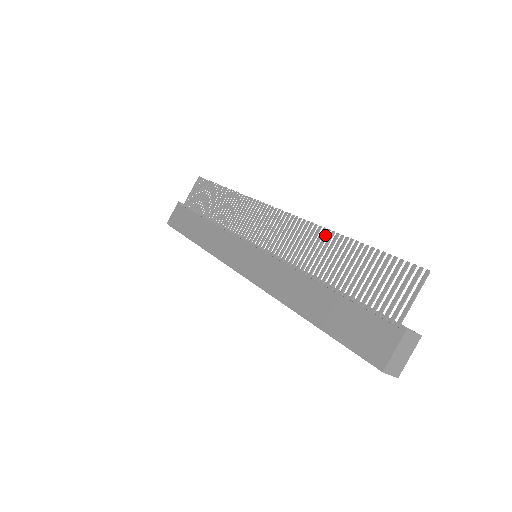
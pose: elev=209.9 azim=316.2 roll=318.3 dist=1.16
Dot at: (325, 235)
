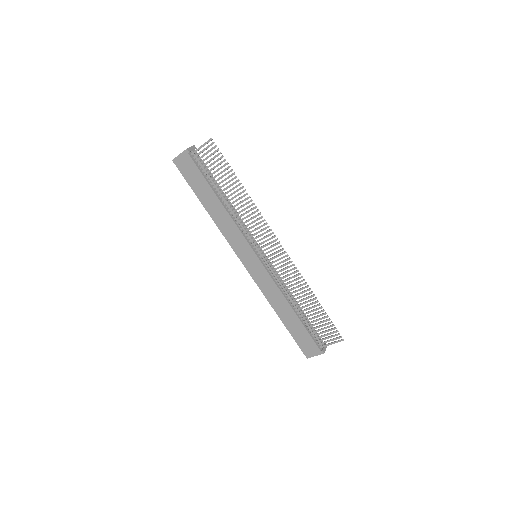
Dot at: occluded
